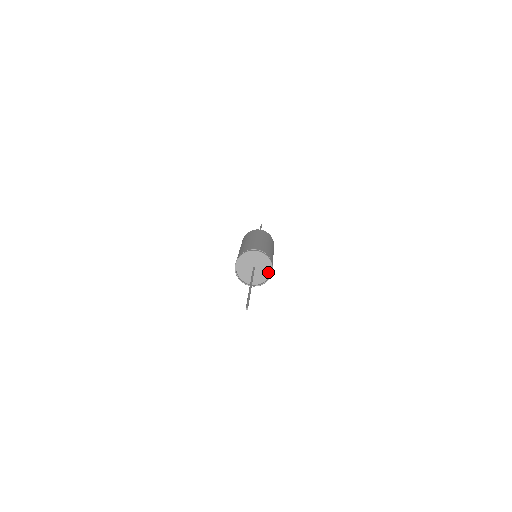
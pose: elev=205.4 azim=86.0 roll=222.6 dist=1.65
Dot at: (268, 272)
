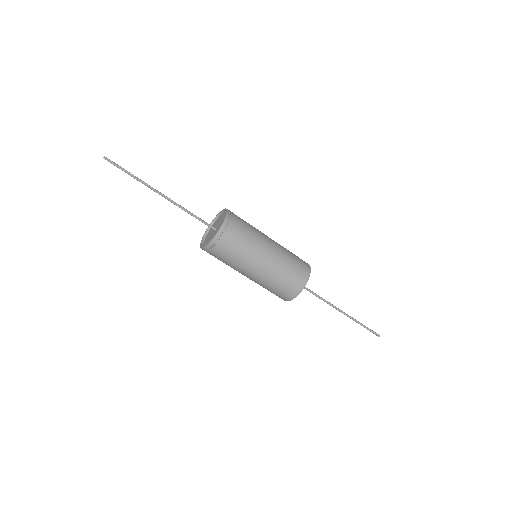
Dot at: occluded
